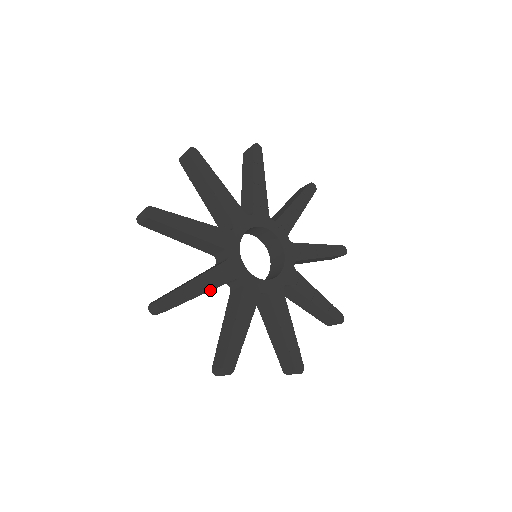
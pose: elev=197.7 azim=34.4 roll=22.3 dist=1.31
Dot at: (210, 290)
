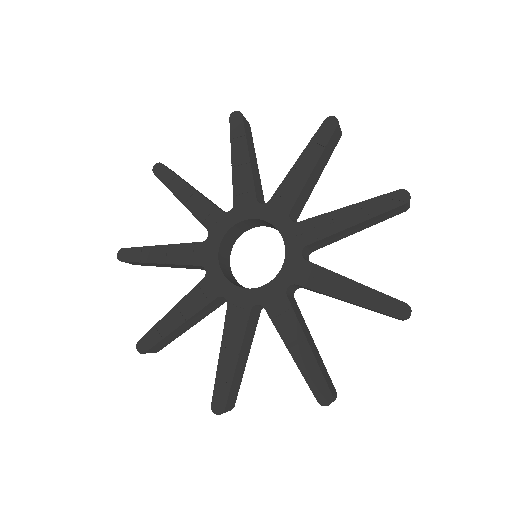
Dot at: (168, 263)
